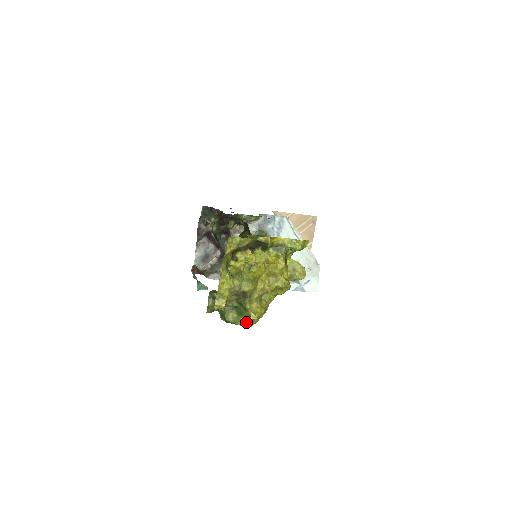
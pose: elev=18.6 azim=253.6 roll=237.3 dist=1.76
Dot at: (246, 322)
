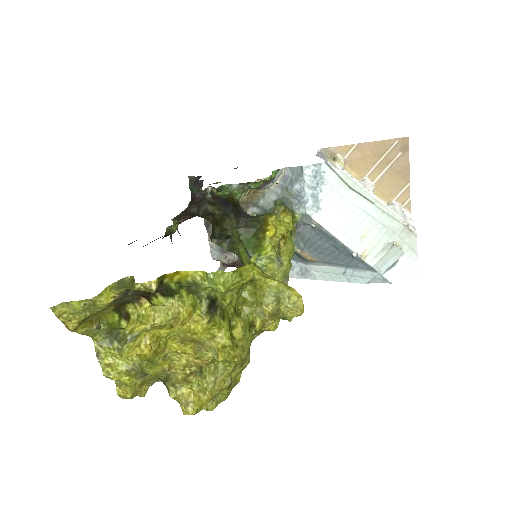
Dot at: occluded
